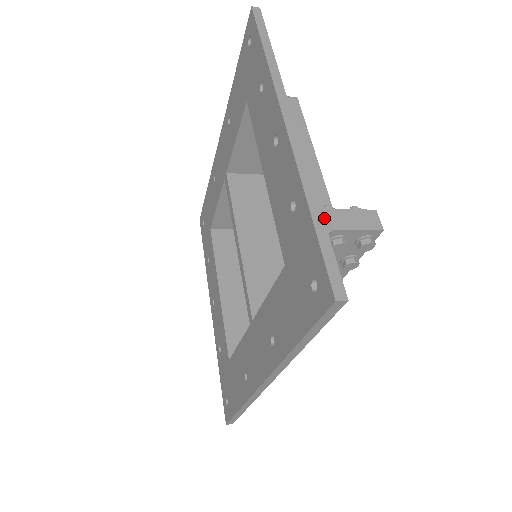
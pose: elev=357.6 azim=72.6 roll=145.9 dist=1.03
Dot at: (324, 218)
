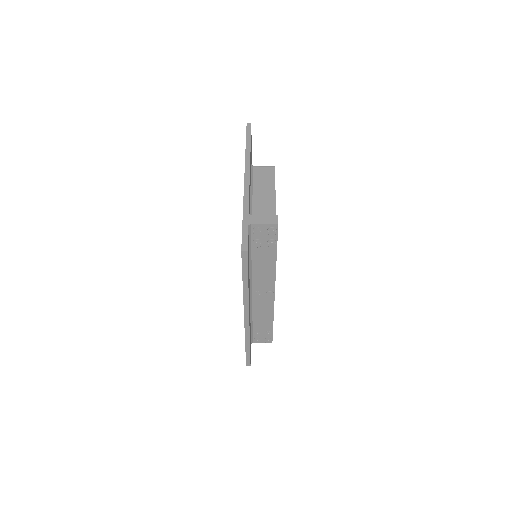
Dot at: (249, 219)
